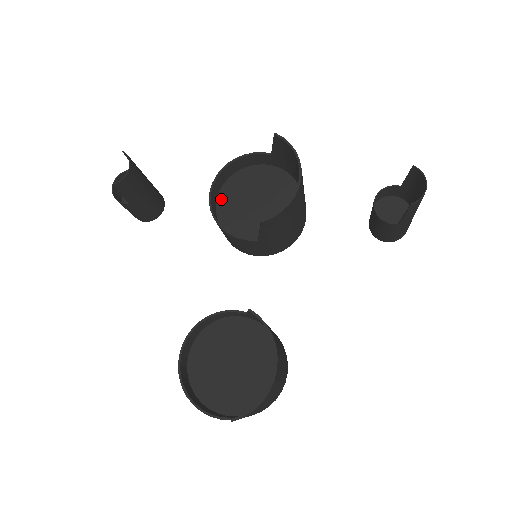
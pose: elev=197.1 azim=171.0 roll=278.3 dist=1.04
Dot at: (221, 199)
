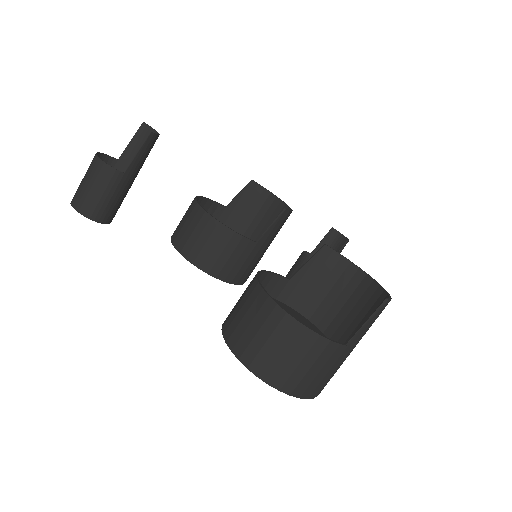
Dot at: occluded
